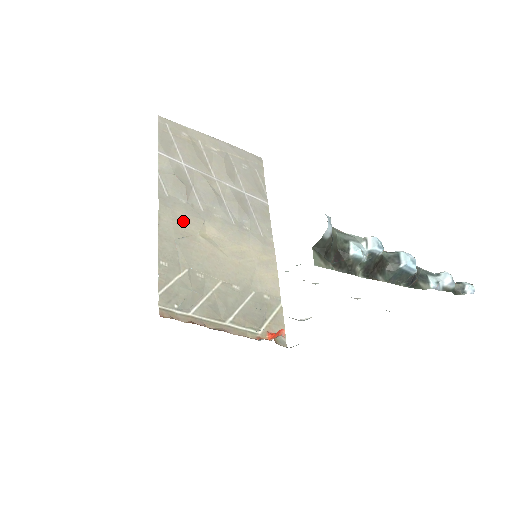
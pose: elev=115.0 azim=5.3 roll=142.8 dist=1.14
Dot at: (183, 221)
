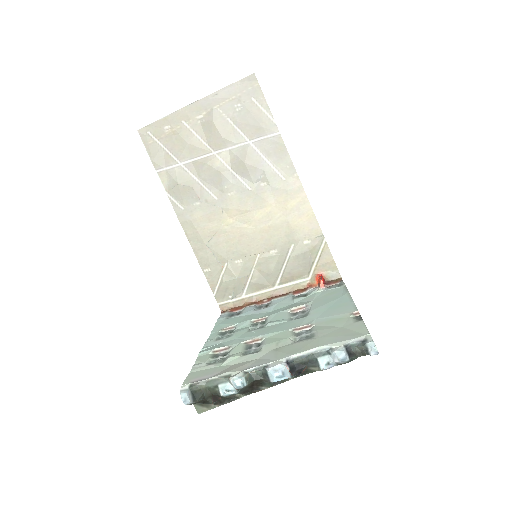
Dot at: (205, 223)
